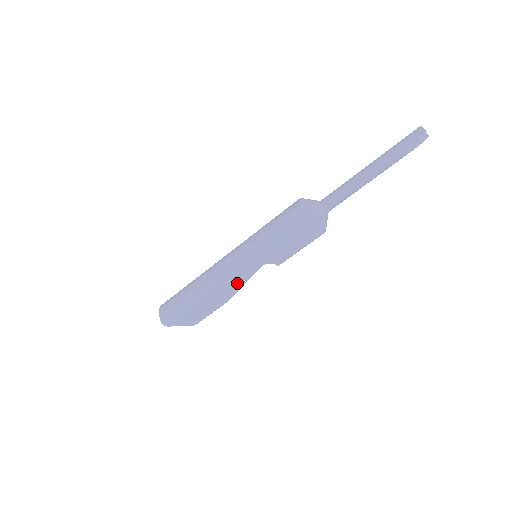
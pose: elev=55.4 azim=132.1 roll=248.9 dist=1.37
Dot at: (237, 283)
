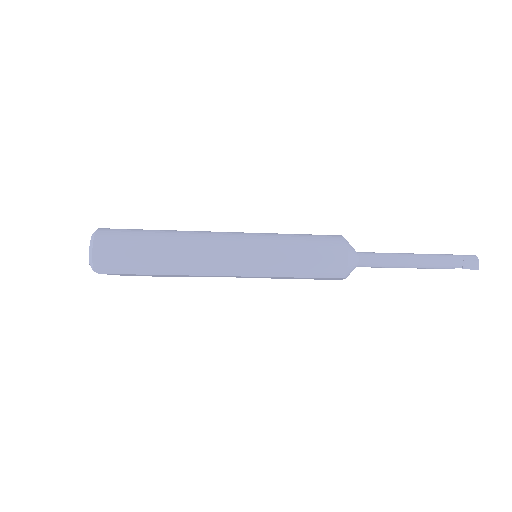
Dot at: (221, 276)
